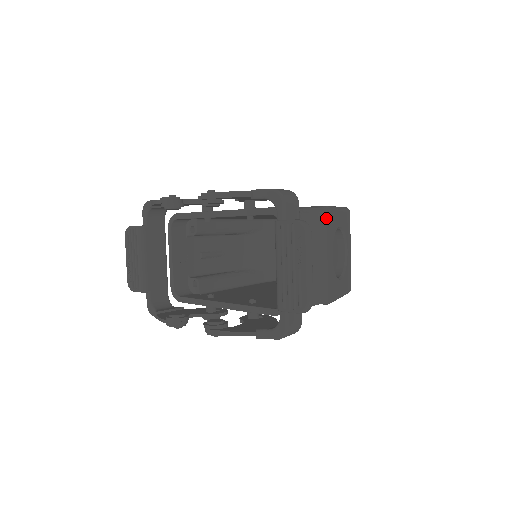
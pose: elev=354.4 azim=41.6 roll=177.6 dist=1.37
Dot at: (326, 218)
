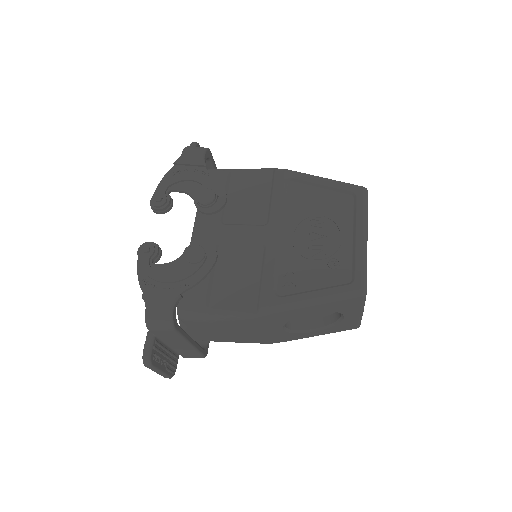
Dot at: (259, 319)
